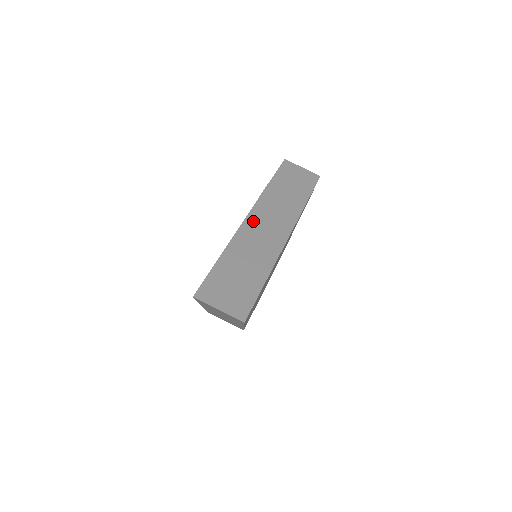
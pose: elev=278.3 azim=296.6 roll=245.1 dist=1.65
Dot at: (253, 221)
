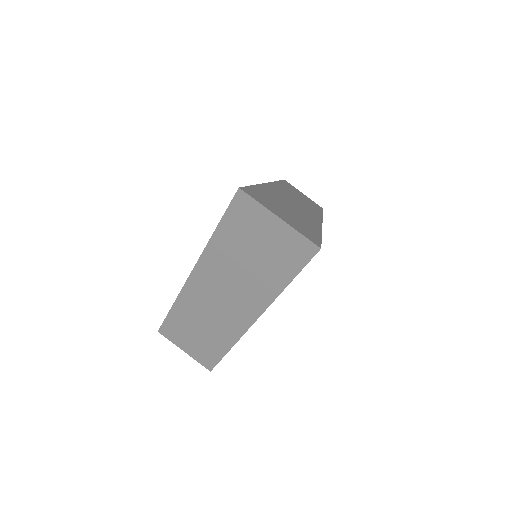
Dot at: (279, 189)
